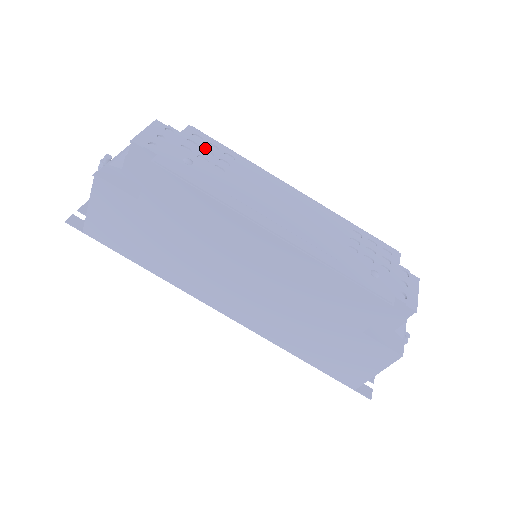
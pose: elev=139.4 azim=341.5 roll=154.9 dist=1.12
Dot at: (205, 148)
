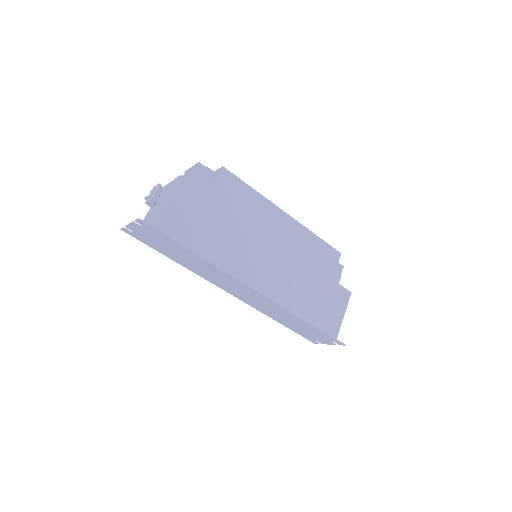
Dot at: occluded
